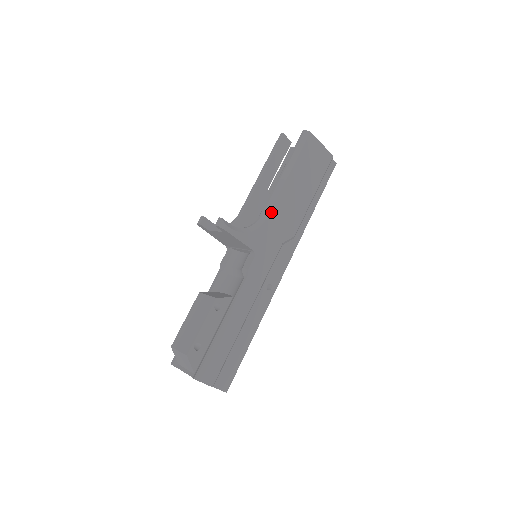
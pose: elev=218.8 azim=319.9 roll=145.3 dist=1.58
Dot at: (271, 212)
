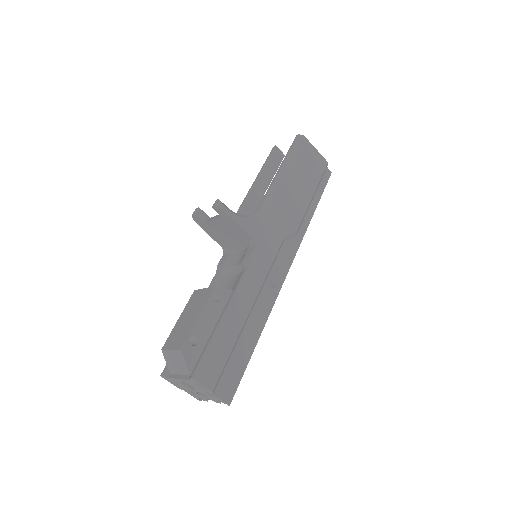
Dot at: (270, 203)
